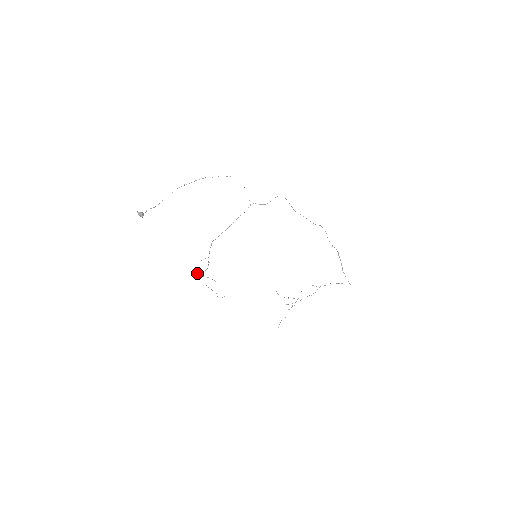
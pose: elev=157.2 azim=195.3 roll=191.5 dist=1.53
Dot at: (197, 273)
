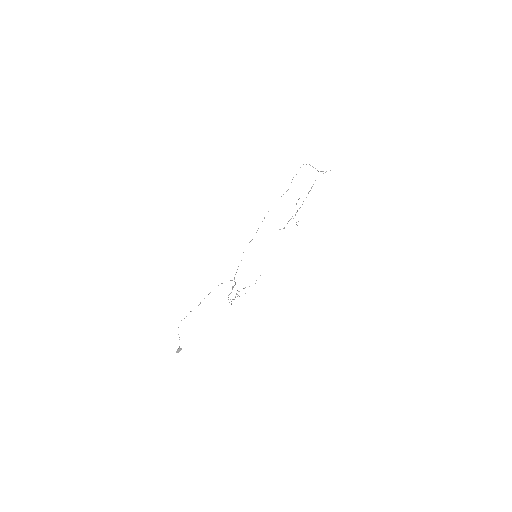
Dot at: occluded
